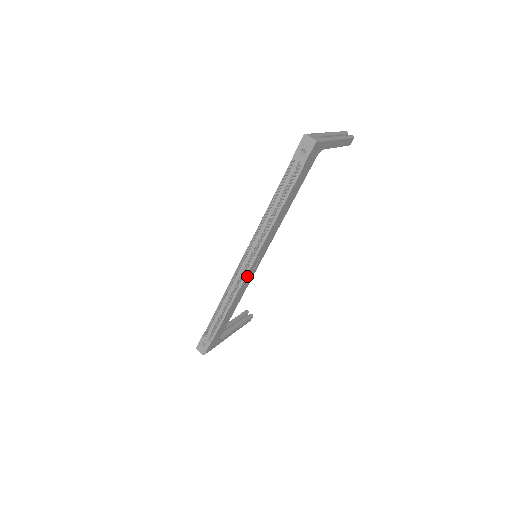
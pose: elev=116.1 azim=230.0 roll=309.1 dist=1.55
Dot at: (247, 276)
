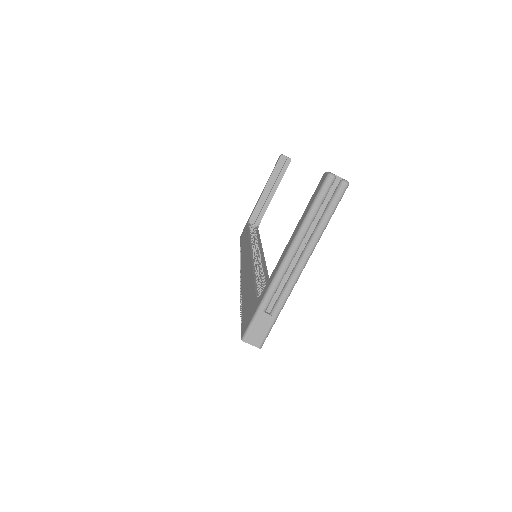
Dot at: occluded
